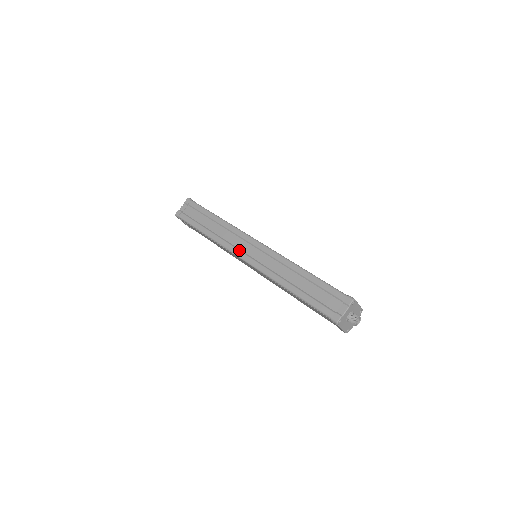
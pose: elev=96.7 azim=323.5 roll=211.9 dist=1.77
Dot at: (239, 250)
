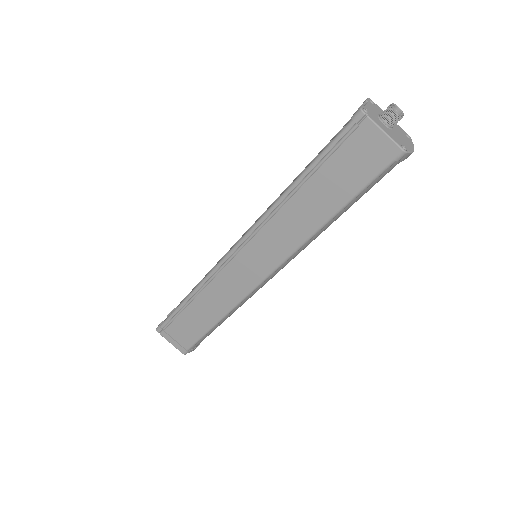
Dot at: occluded
